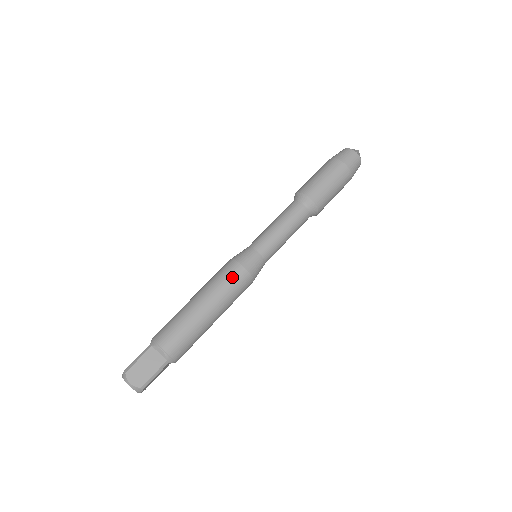
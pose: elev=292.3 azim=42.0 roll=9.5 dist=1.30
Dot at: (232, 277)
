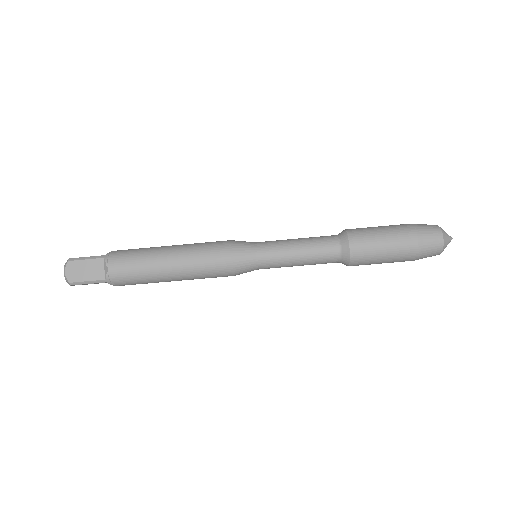
Dot at: (213, 258)
